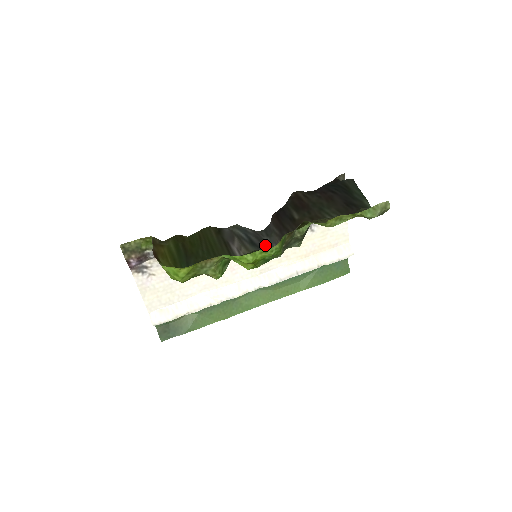
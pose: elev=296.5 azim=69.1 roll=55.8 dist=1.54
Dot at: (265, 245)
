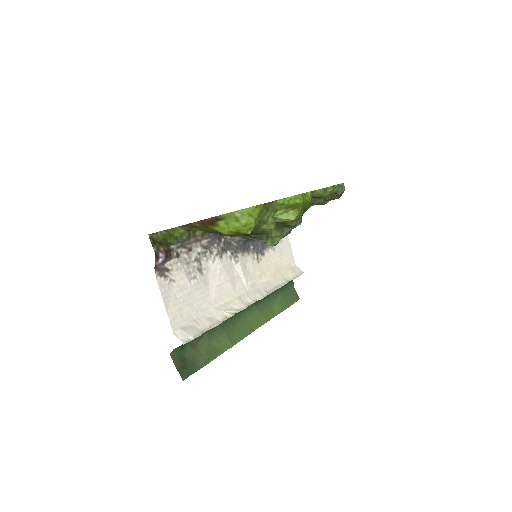
Dot at: occluded
